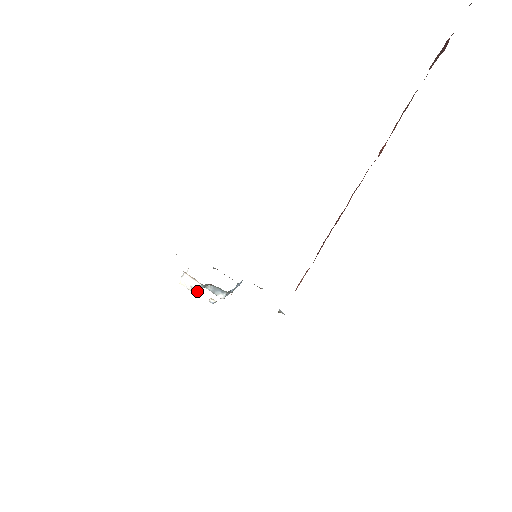
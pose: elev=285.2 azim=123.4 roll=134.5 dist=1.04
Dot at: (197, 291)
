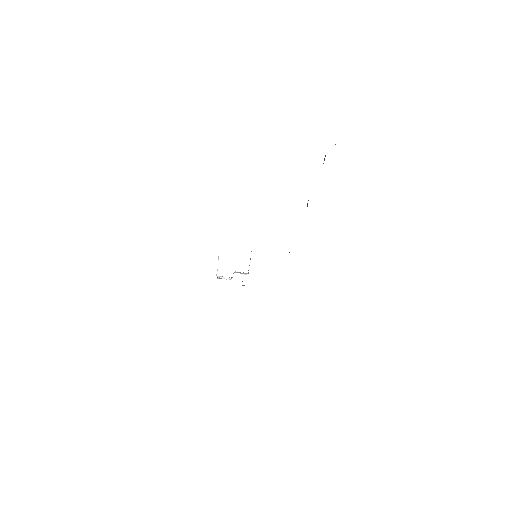
Dot at: occluded
